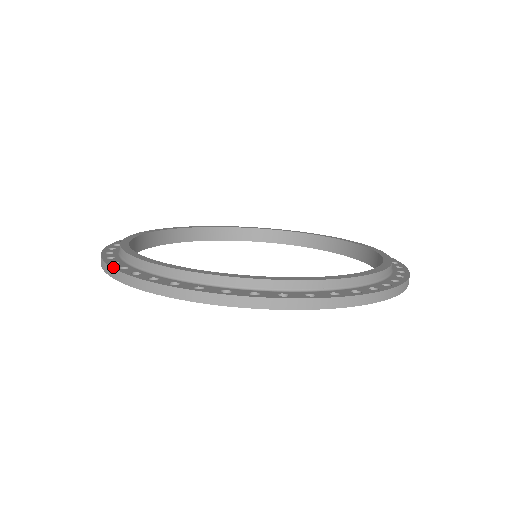
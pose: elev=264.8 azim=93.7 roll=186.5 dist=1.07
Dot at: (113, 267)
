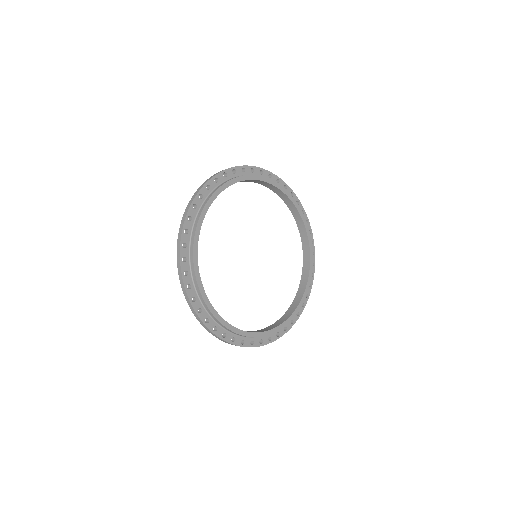
Dot at: (181, 241)
